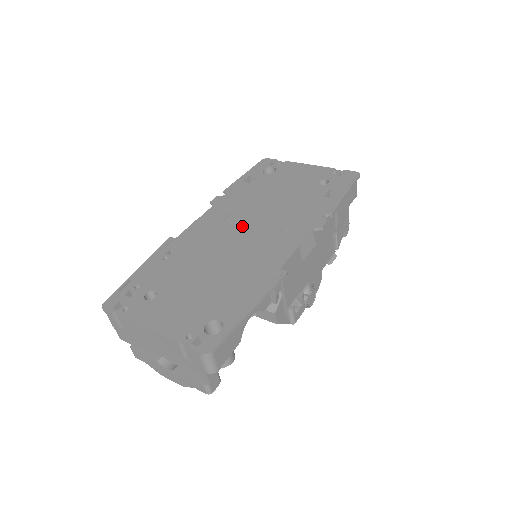
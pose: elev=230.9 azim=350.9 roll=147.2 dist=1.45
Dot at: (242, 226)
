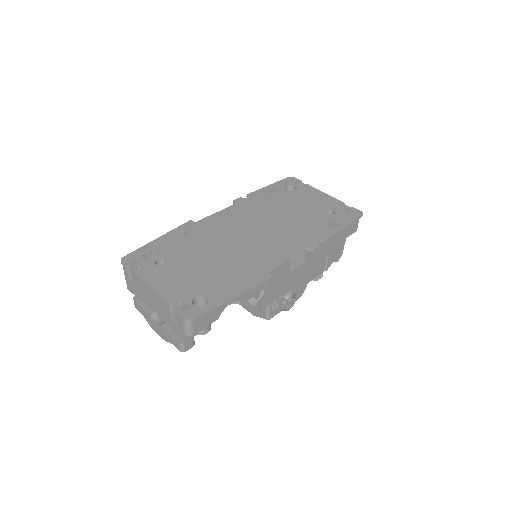
Dot at: (251, 229)
